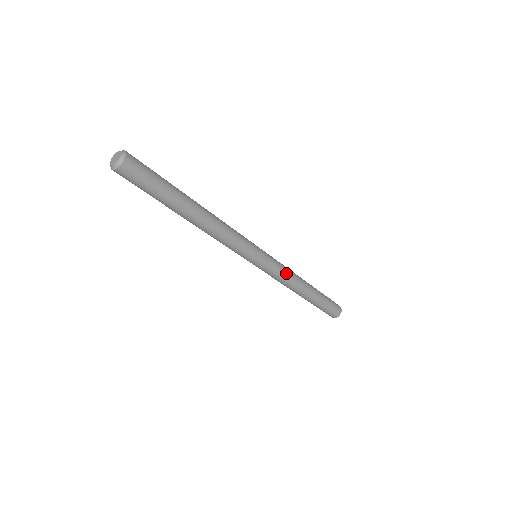
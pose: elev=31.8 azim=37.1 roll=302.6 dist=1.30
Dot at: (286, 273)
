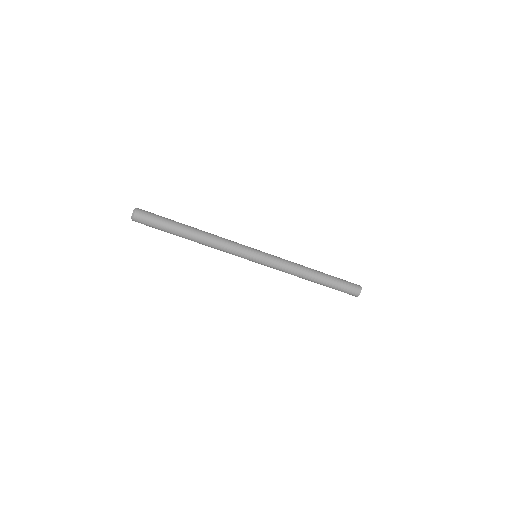
Dot at: (285, 267)
